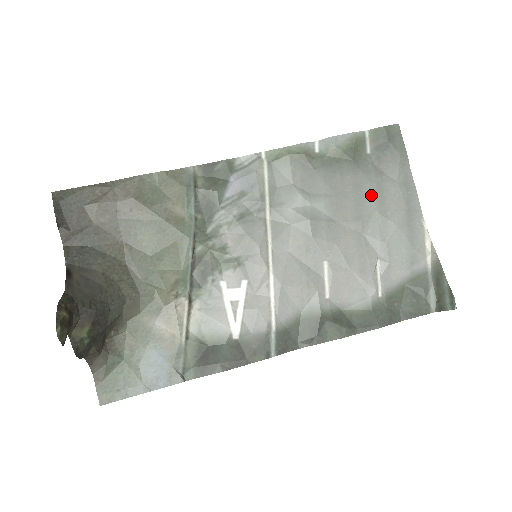
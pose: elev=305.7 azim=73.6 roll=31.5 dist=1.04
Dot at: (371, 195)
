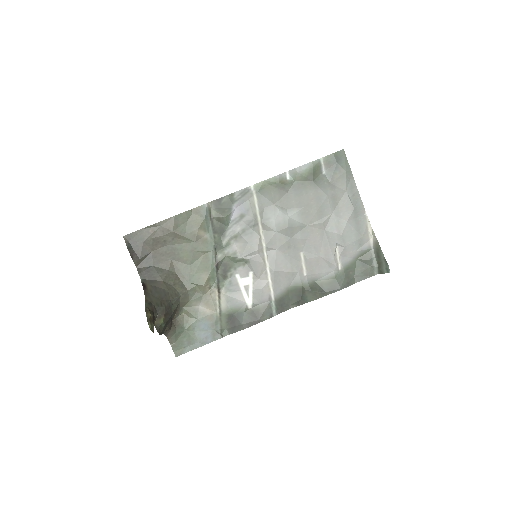
Dot at: (328, 203)
